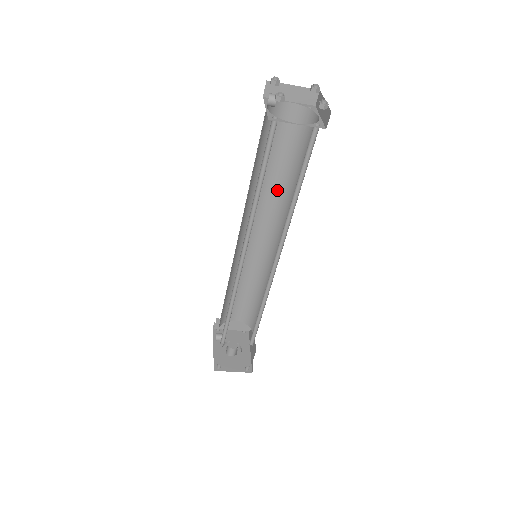
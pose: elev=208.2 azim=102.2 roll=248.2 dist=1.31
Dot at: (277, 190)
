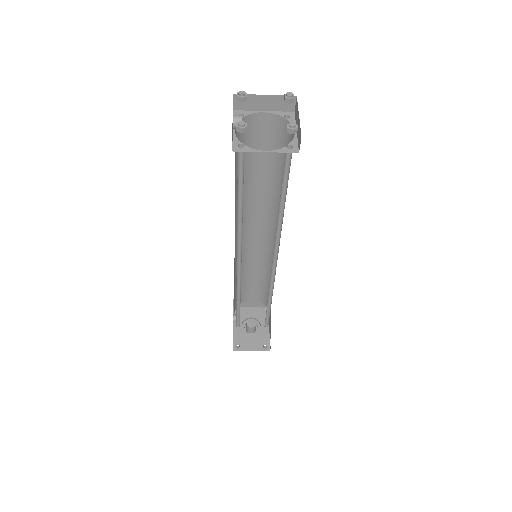
Dot at: (268, 194)
